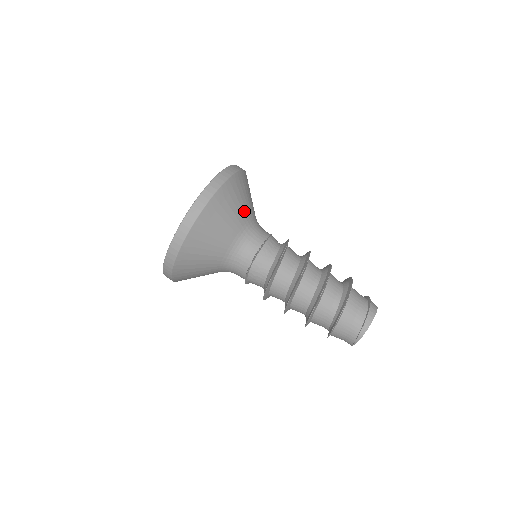
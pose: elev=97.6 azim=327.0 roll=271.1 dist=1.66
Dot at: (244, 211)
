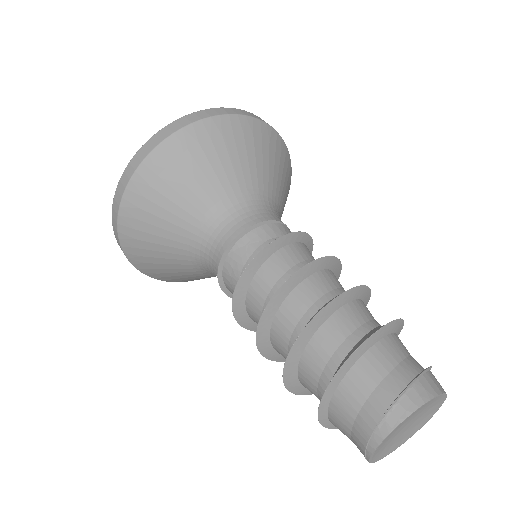
Dot at: (230, 176)
